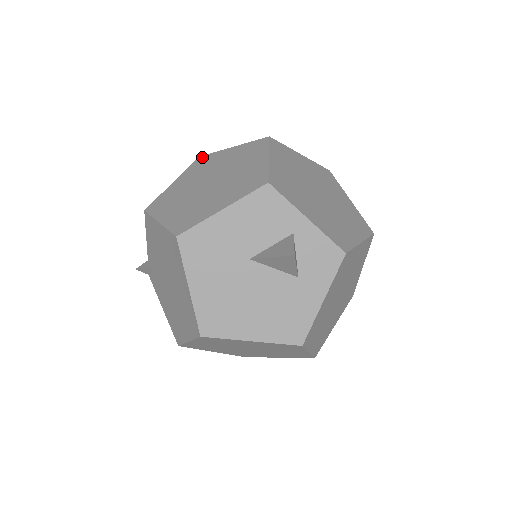
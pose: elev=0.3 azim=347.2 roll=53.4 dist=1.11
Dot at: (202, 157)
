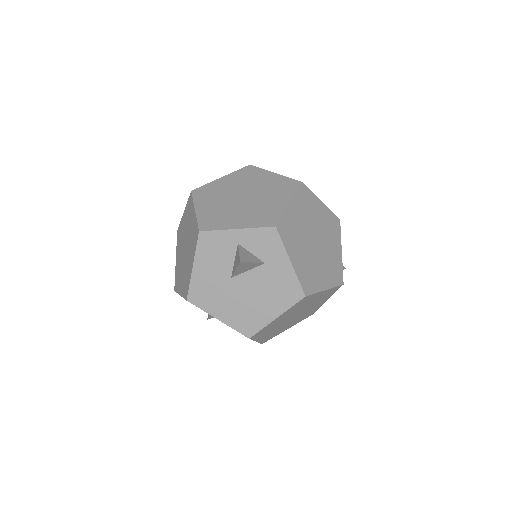
Dot at: (178, 230)
